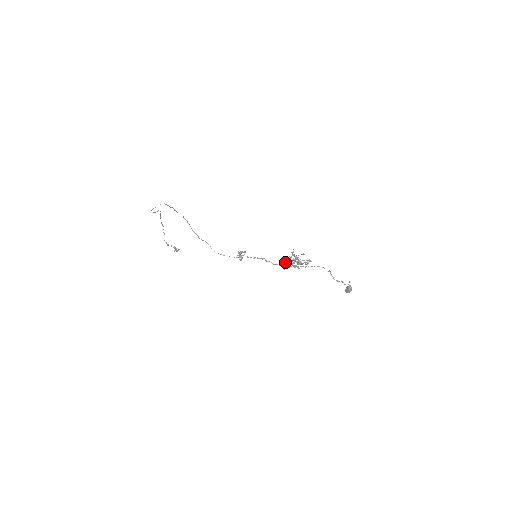
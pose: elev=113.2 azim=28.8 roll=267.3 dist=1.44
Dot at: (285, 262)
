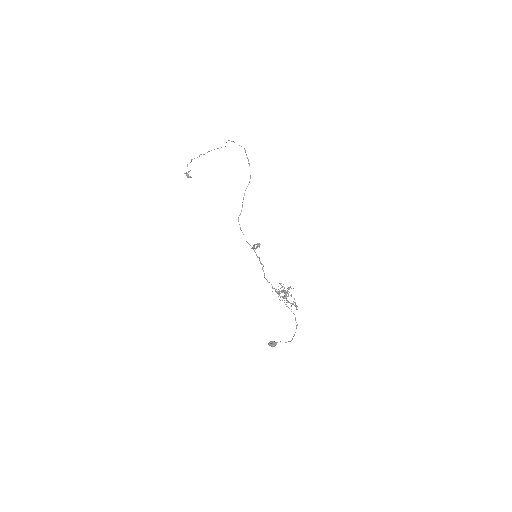
Dot at: (281, 287)
